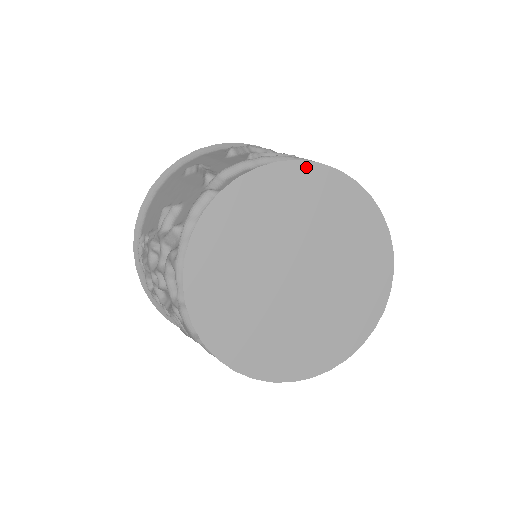
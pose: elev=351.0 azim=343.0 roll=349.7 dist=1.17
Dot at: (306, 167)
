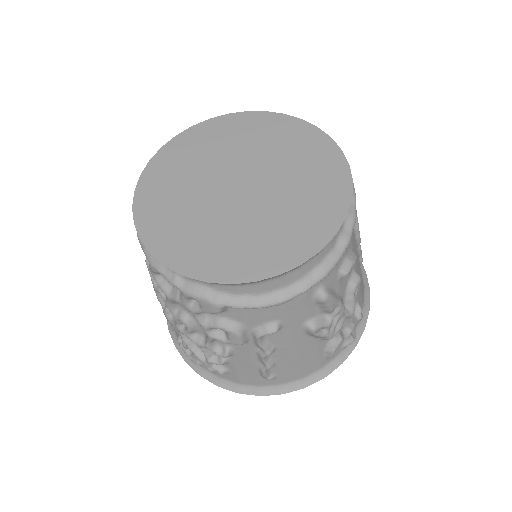
Dot at: (184, 135)
